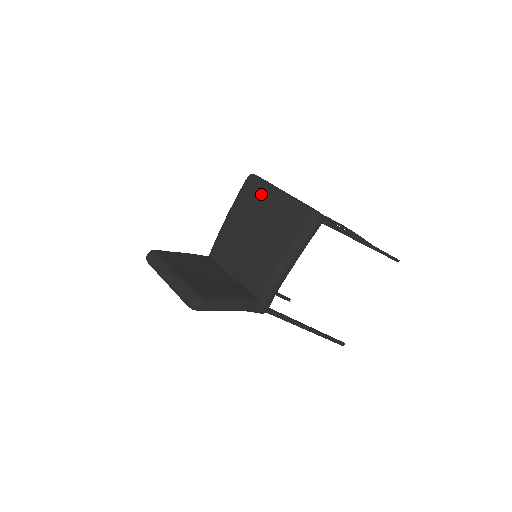
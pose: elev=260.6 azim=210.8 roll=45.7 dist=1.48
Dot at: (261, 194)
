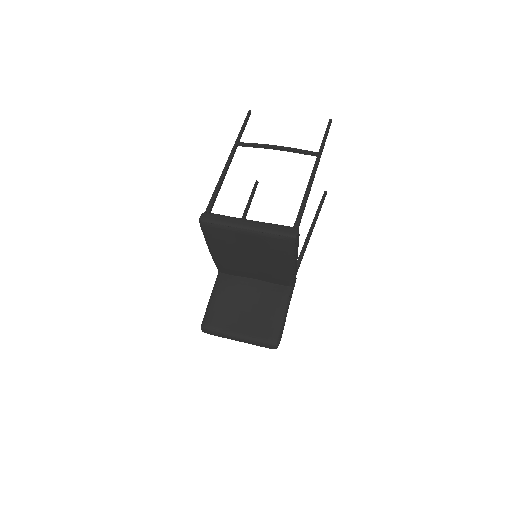
Dot at: (229, 235)
